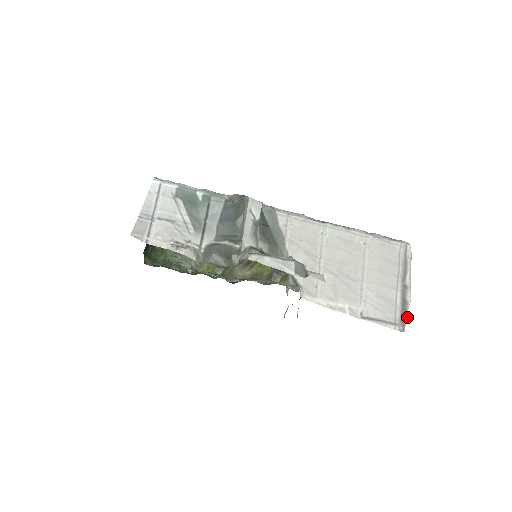
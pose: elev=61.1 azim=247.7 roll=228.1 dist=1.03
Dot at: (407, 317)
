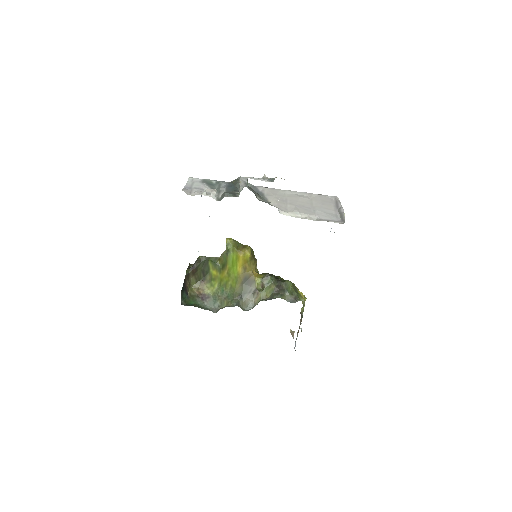
Dot at: (344, 217)
